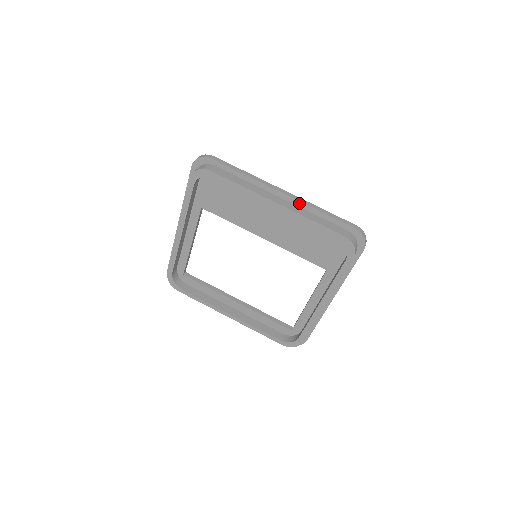
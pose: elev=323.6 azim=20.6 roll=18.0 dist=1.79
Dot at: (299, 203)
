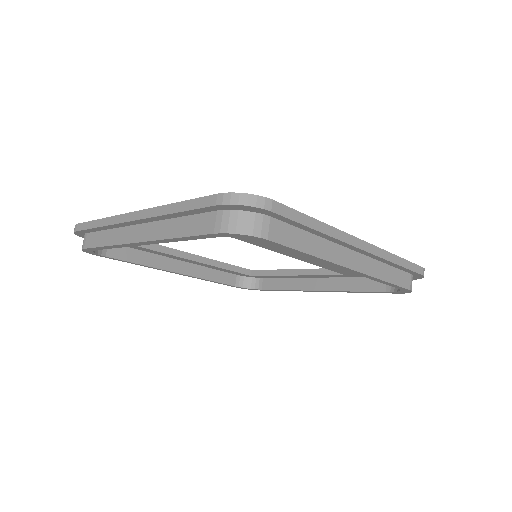
Dot at: (376, 257)
